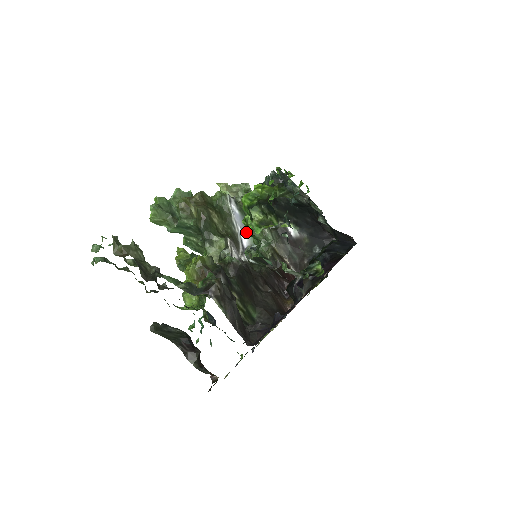
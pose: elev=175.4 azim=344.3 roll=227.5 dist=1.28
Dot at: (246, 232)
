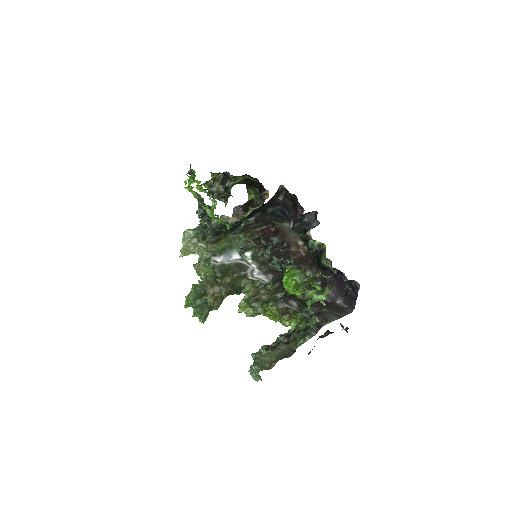
Dot at: occluded
